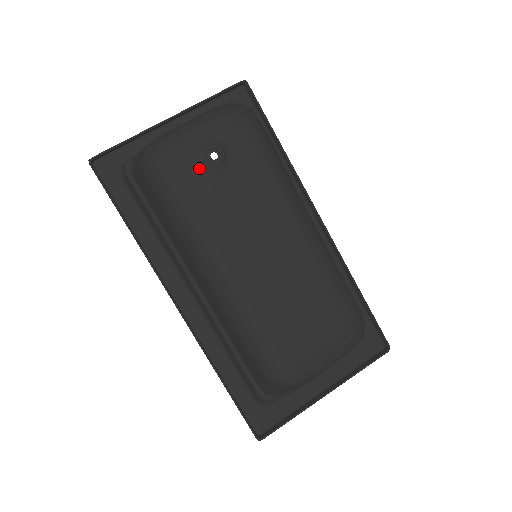
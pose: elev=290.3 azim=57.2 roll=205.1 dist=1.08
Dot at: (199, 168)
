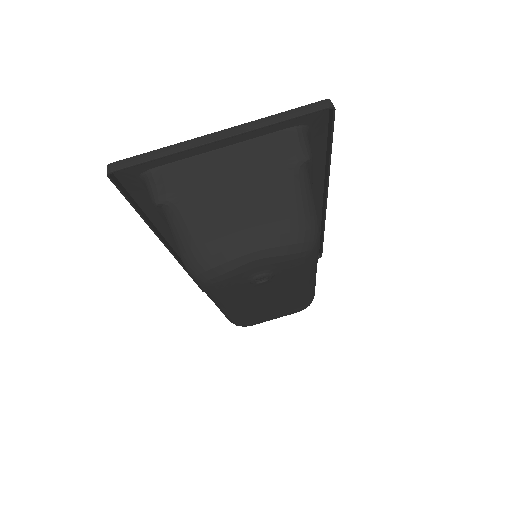
Dot at: (243, 284)
